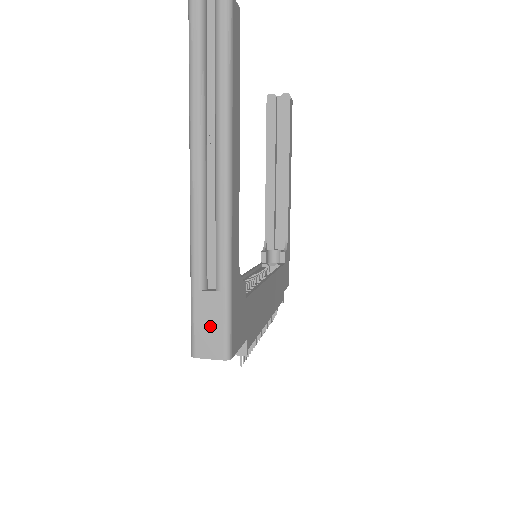
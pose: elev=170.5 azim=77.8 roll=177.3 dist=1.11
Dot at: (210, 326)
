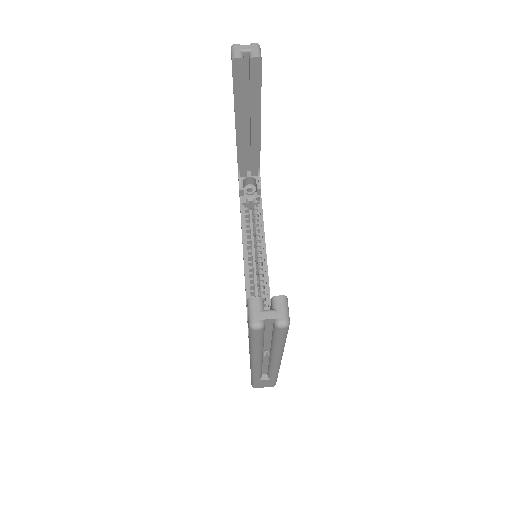
Dot at: (265, 384)
